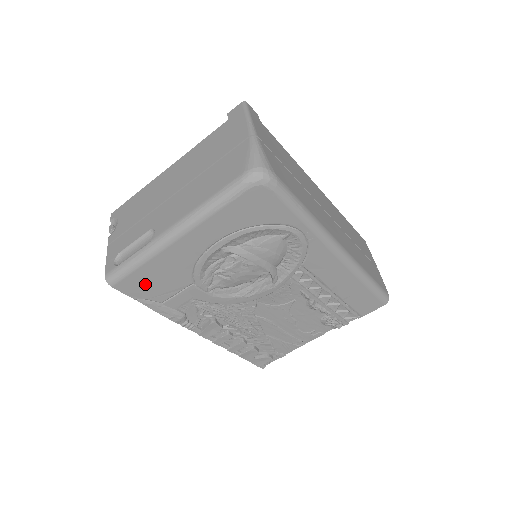
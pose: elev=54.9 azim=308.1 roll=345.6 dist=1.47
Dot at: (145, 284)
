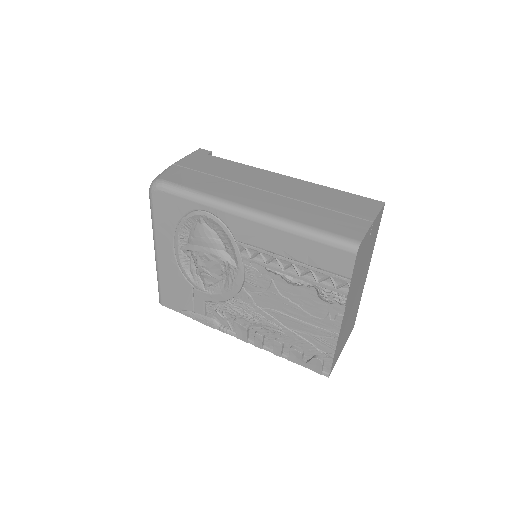
Dot at: (173, 297)
